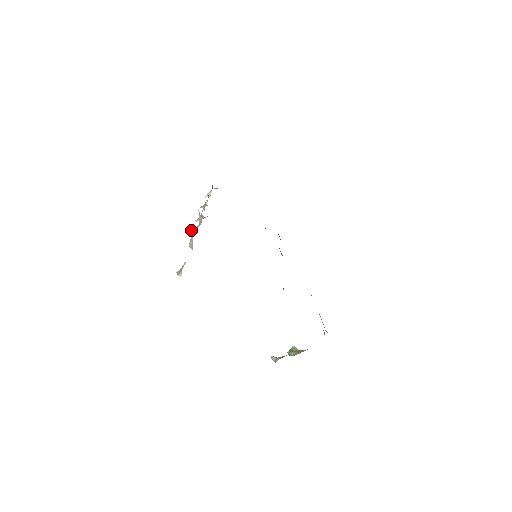
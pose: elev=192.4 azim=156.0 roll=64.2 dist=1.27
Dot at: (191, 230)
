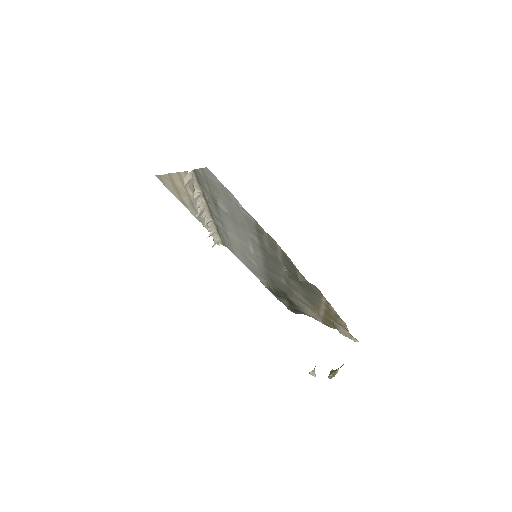
Dot at: (193, 189)
